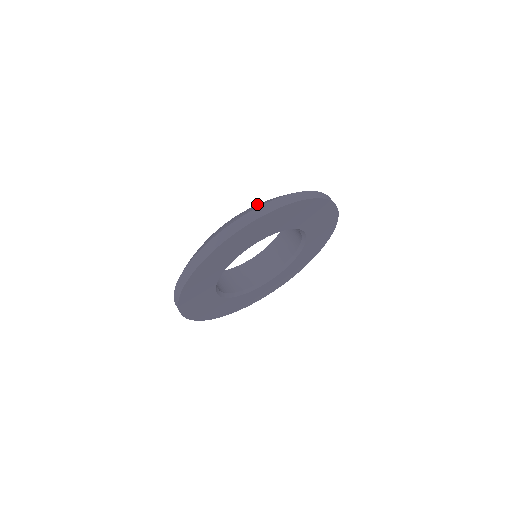
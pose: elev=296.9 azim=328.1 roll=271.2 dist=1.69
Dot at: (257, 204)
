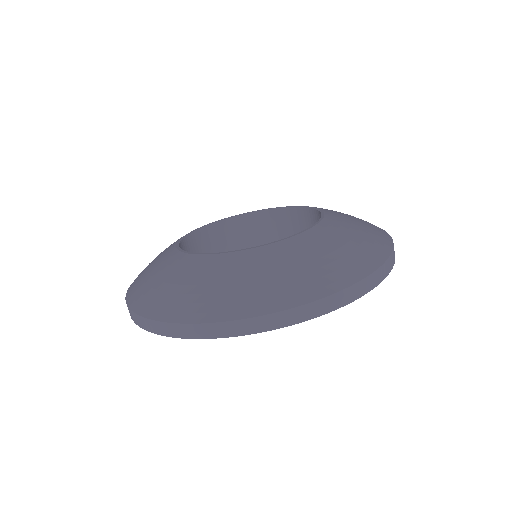
Dot at: (335, 251)
